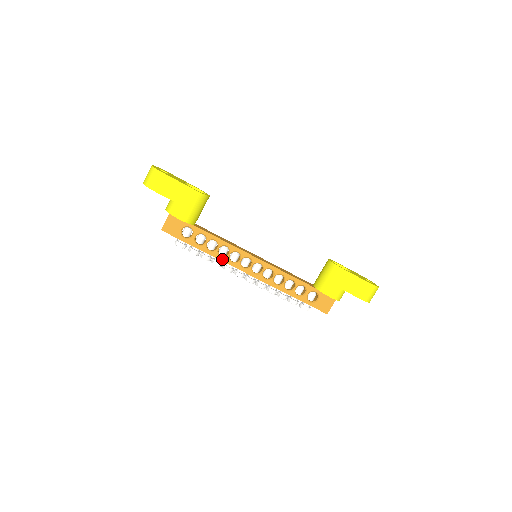
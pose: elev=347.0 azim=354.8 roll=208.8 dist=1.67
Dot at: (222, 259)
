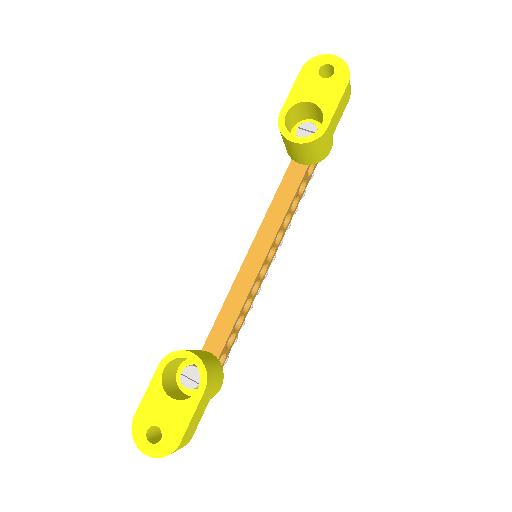
Dot at: (251, 304)
